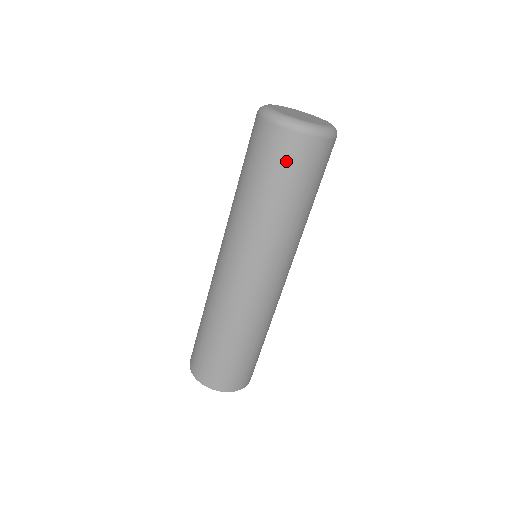
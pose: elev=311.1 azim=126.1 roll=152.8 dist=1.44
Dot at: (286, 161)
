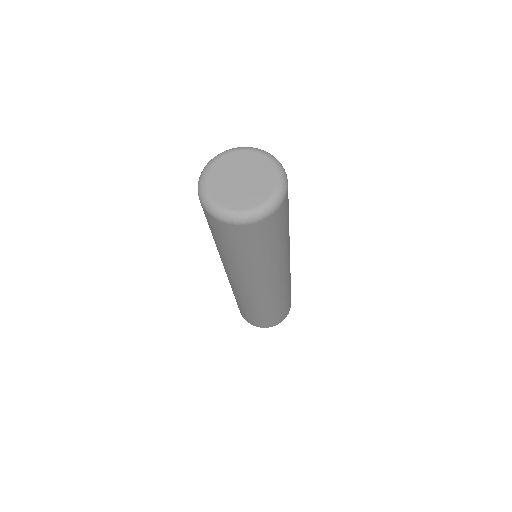
Dot at: (270, 232)
